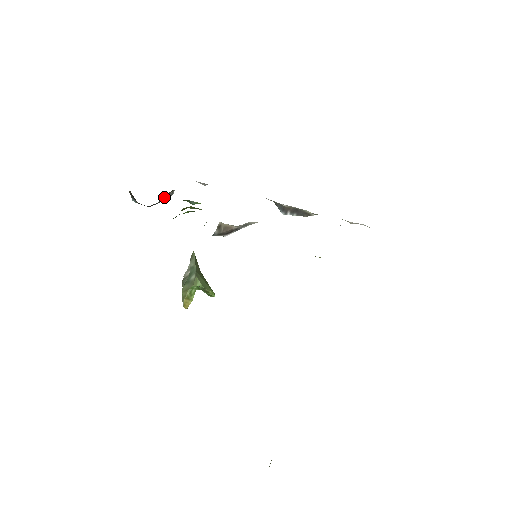
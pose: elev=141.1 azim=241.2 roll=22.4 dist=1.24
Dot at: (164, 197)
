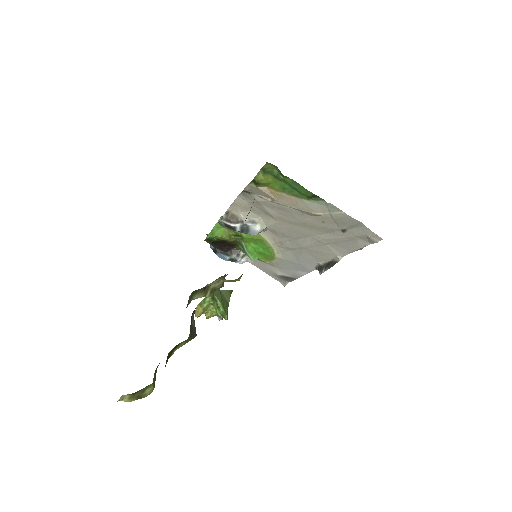
Dot at: (233, 253)
